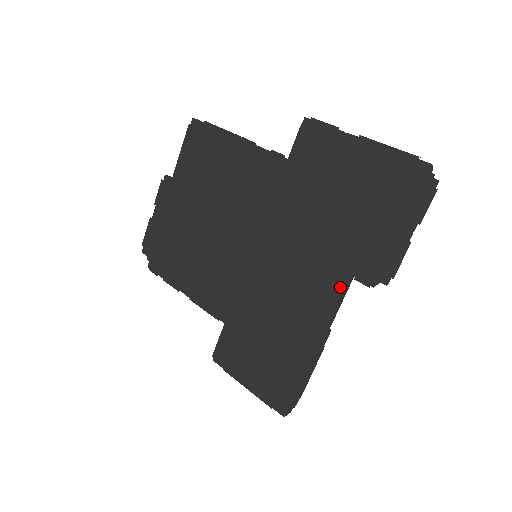
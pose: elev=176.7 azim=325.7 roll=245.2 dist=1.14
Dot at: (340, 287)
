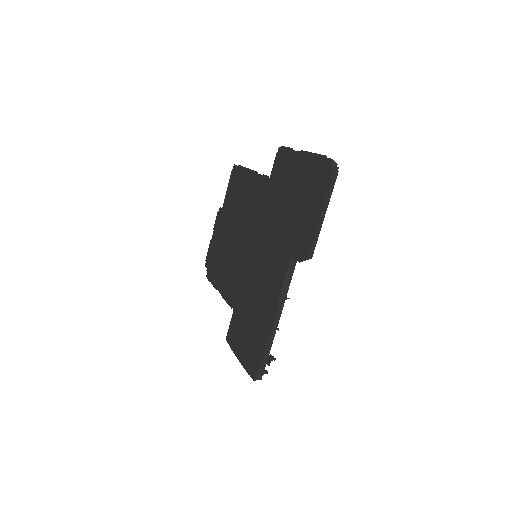
Dot at: (286, 266)
